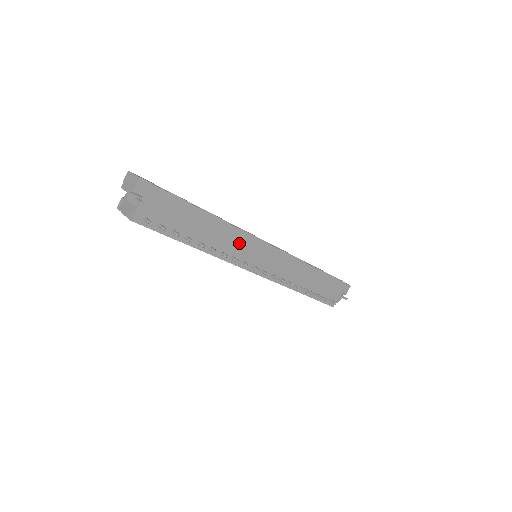
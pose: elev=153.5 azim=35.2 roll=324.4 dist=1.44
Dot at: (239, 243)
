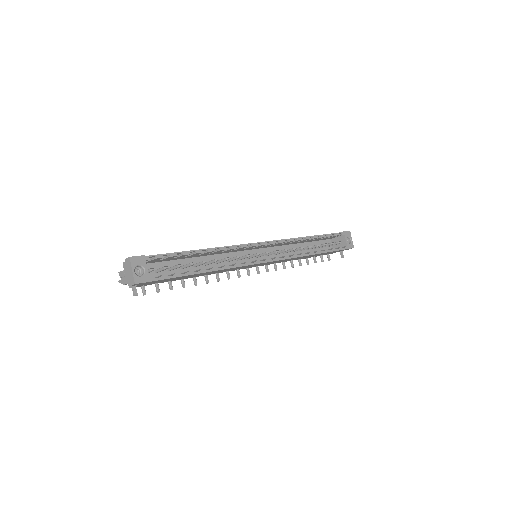
Dot at: (235, 268)
